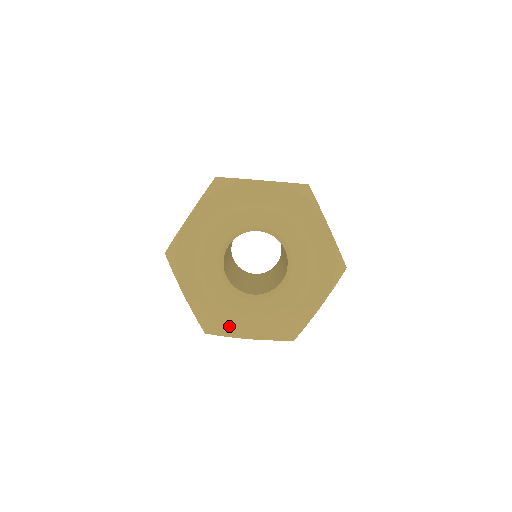
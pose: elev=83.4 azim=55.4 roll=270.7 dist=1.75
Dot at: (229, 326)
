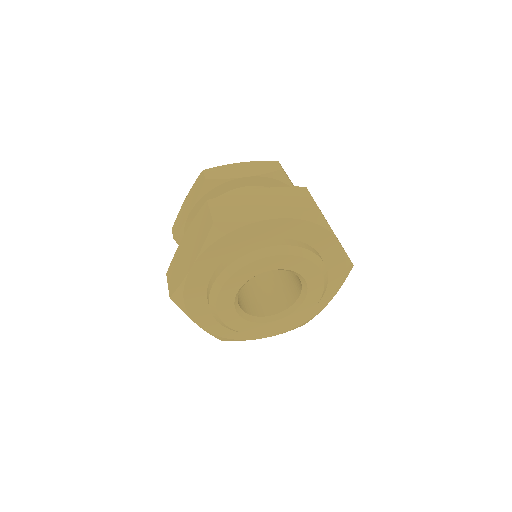
Dot at: (196, 310)
